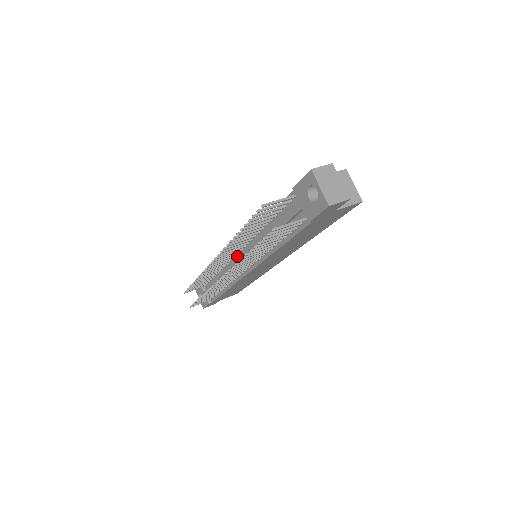
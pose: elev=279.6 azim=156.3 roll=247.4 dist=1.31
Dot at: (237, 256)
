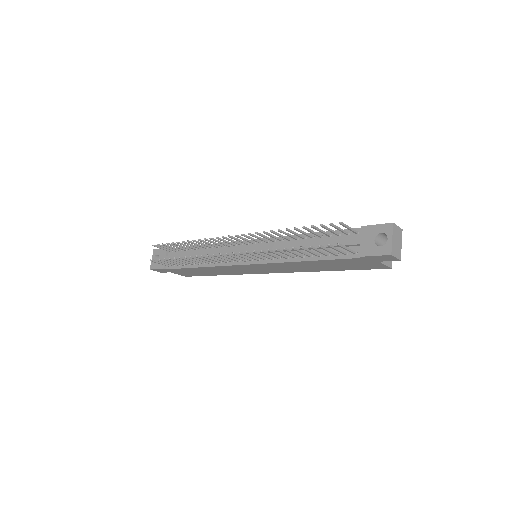
Dot at: (243, 246)
